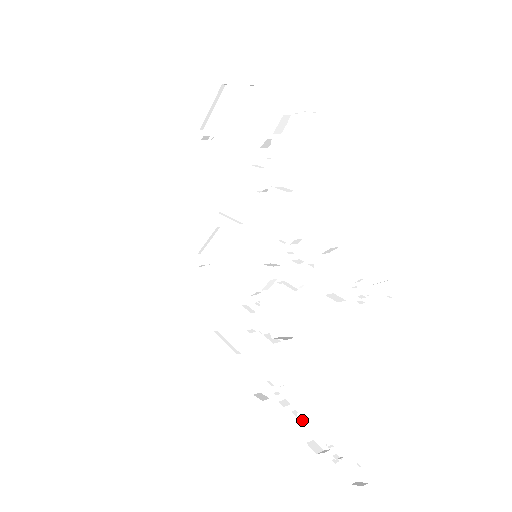
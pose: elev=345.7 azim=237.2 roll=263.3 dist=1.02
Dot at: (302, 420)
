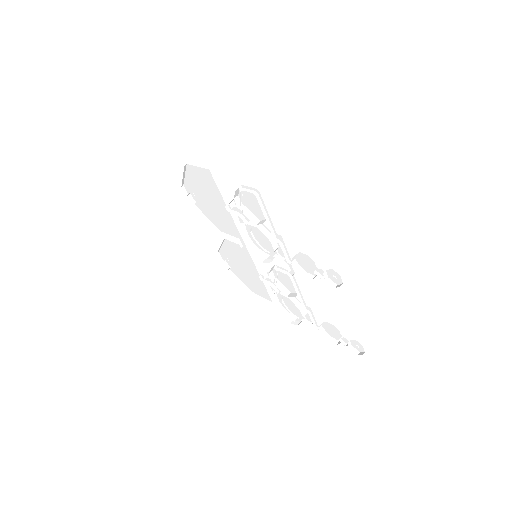
Dot at: (322, 330)
